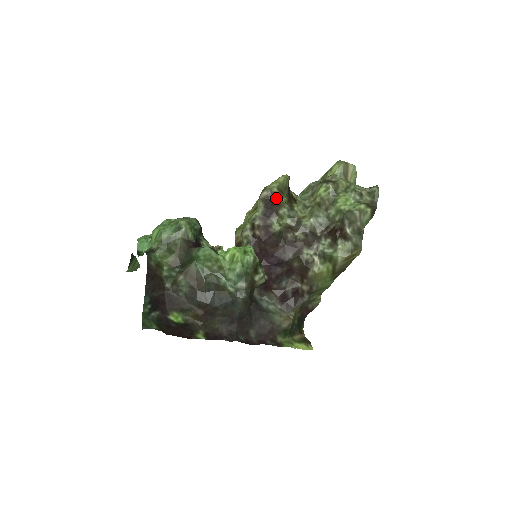
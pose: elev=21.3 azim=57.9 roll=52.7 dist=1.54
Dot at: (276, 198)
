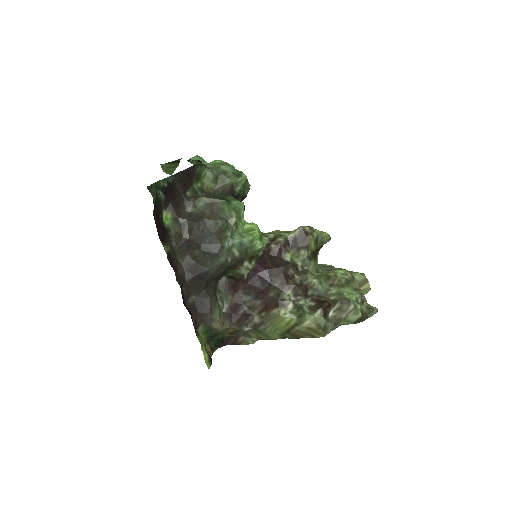
Dot at: (310, 240)
